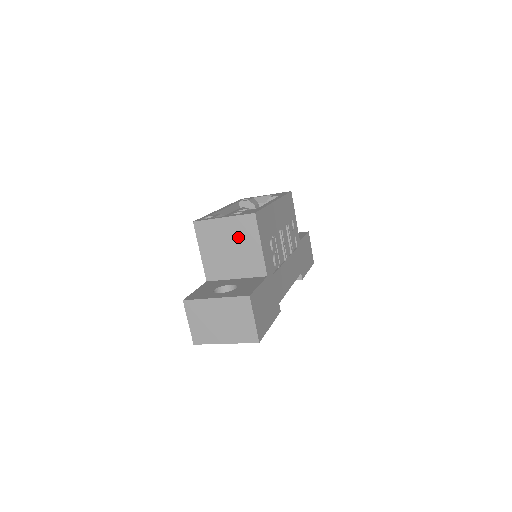
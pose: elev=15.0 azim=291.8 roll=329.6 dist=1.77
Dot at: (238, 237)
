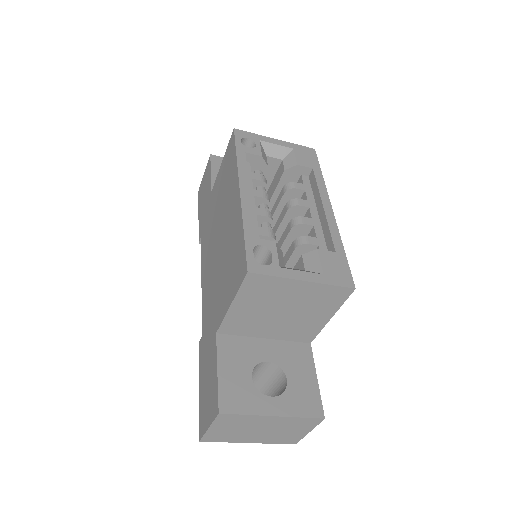
Dot at: (307, 304)
